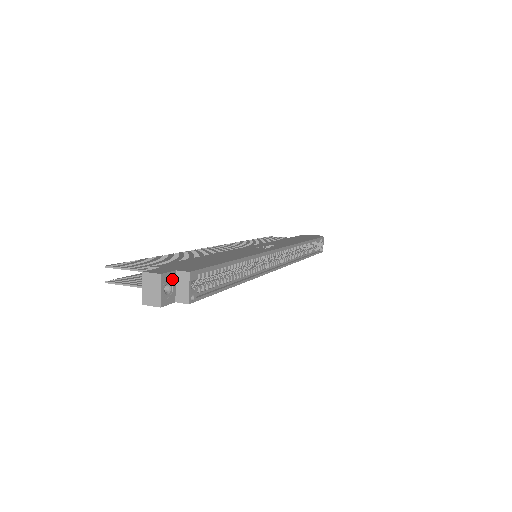
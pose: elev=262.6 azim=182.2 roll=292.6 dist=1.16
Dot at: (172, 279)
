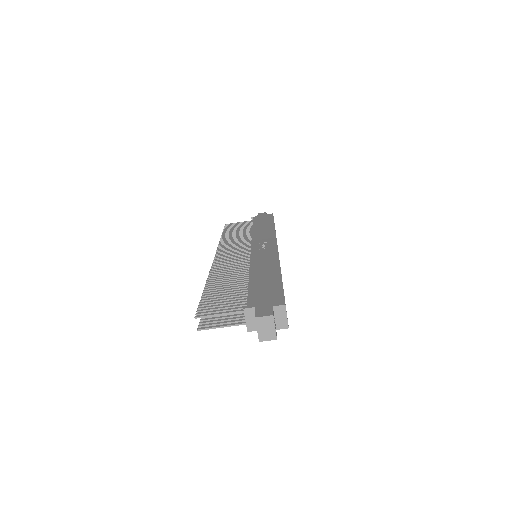
Dot at: (273, 314)
